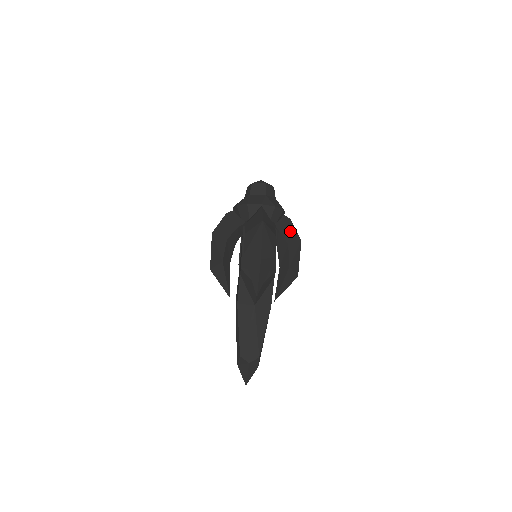
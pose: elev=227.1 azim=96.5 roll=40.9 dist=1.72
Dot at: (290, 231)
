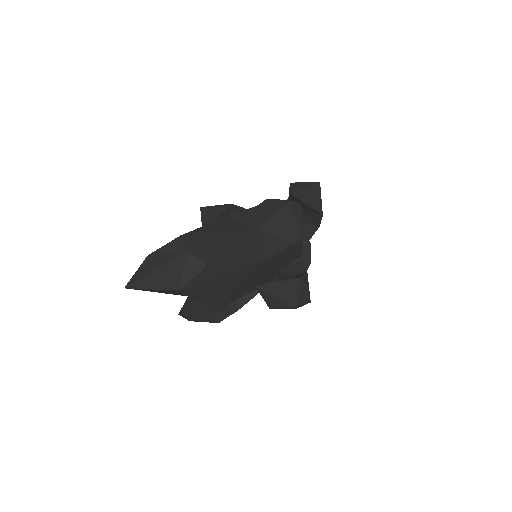
Dot at: occluded
